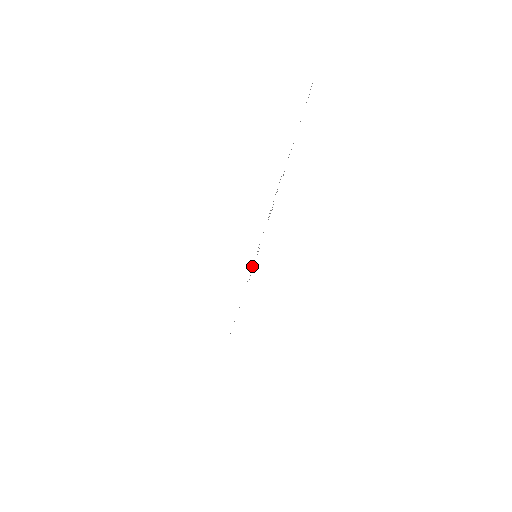
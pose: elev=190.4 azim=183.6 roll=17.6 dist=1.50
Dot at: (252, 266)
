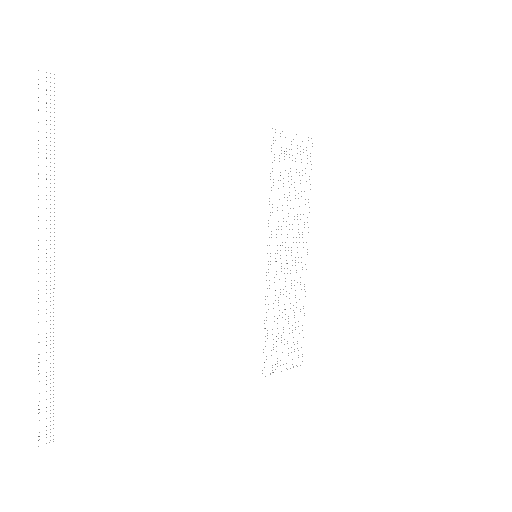
Dot at: occluded
